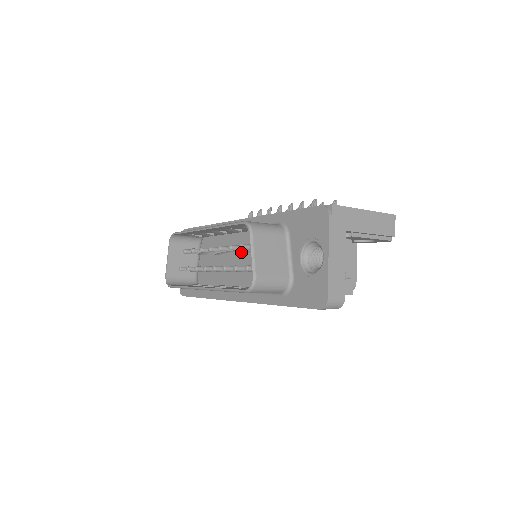
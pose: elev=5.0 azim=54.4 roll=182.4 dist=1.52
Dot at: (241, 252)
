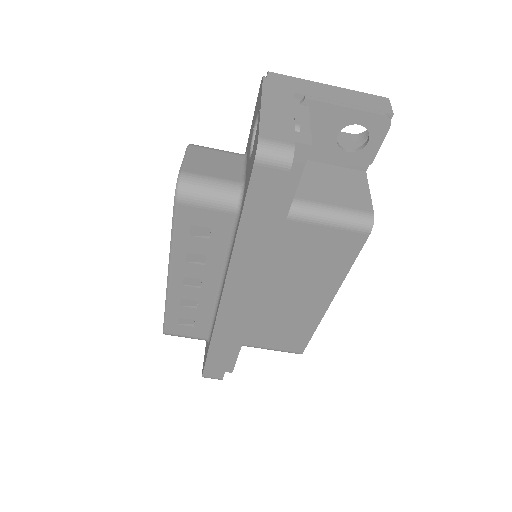
Dot at: occluded
